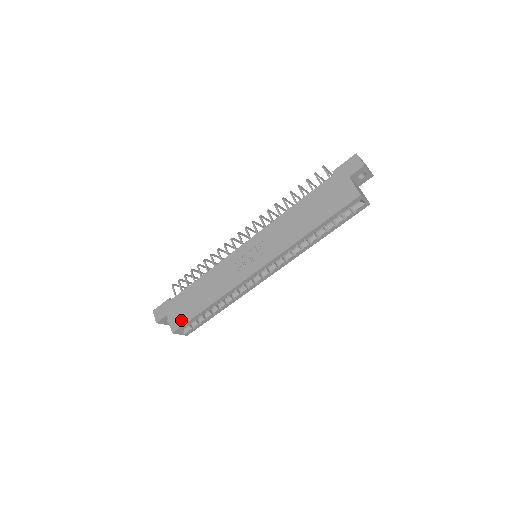
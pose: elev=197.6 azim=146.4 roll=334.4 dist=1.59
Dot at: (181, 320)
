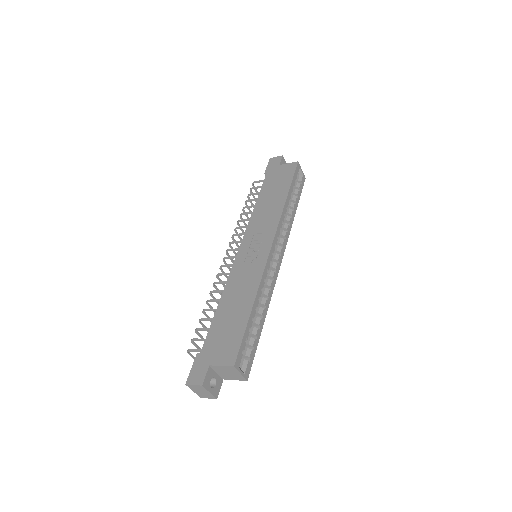
Dot at: (233, 346)
